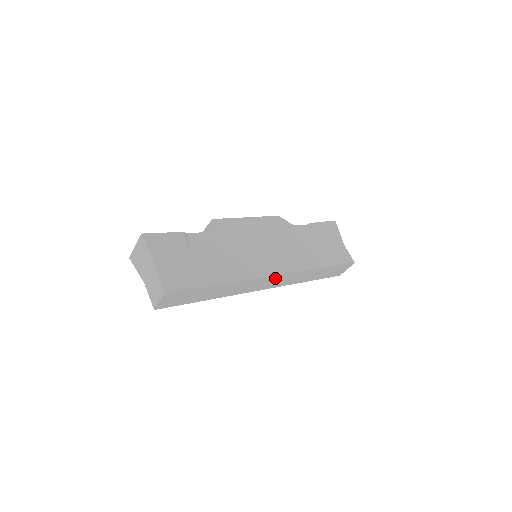
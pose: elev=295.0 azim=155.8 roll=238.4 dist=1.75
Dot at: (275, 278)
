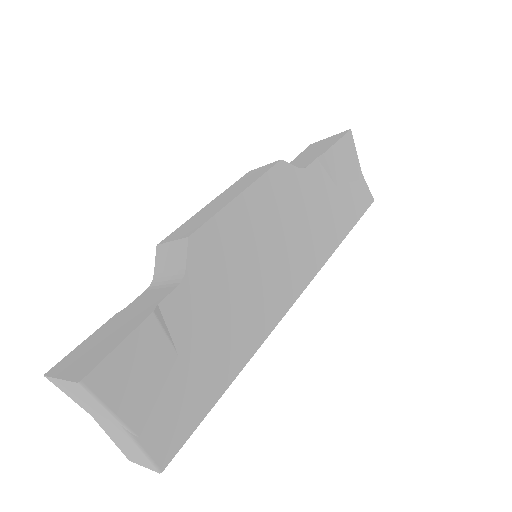
Dot at: occluded
